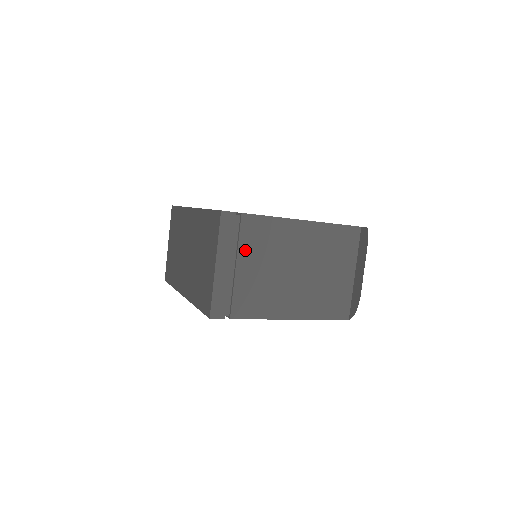
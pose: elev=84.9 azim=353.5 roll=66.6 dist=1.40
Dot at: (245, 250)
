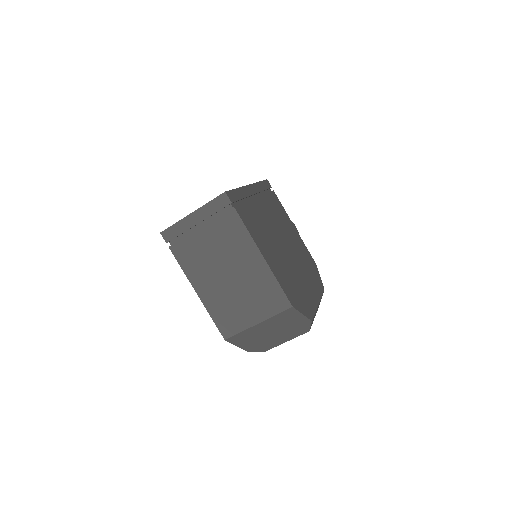
Dot at: (214, 226)
